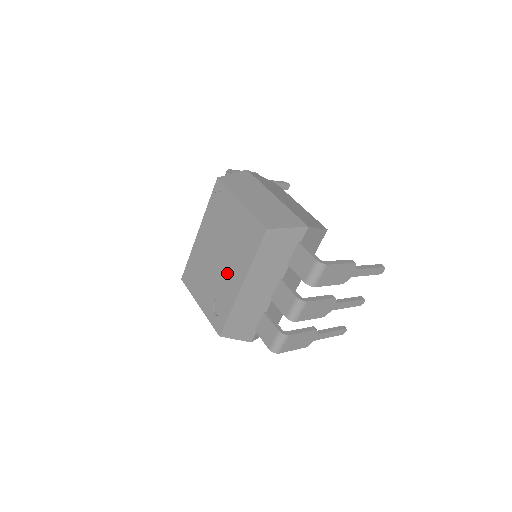
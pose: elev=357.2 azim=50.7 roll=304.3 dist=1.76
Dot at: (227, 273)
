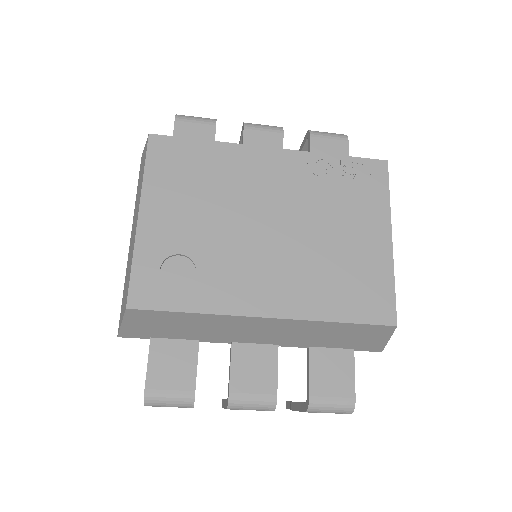
Dot at: (262, 266)
